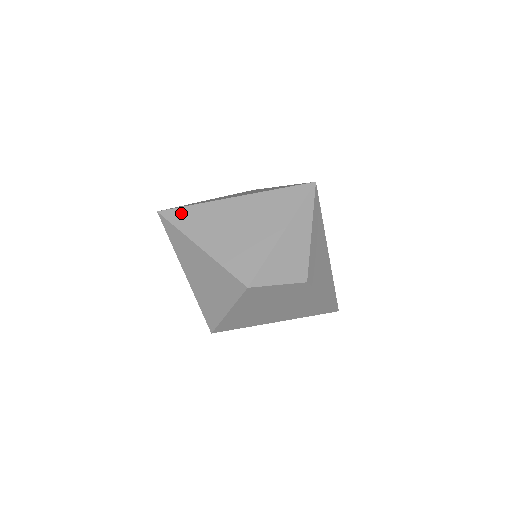
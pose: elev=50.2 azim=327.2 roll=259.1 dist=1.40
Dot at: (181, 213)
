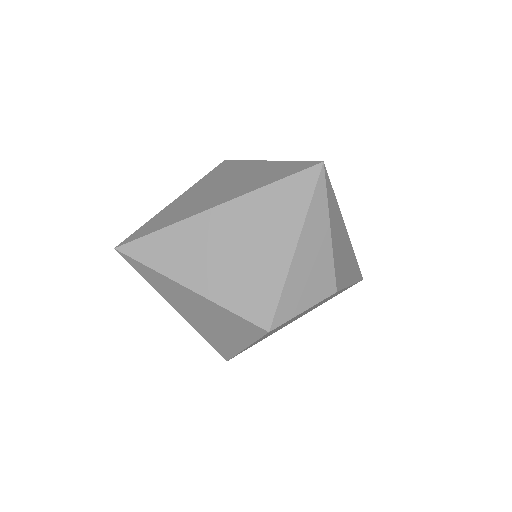
Dot at: (148, 245)
